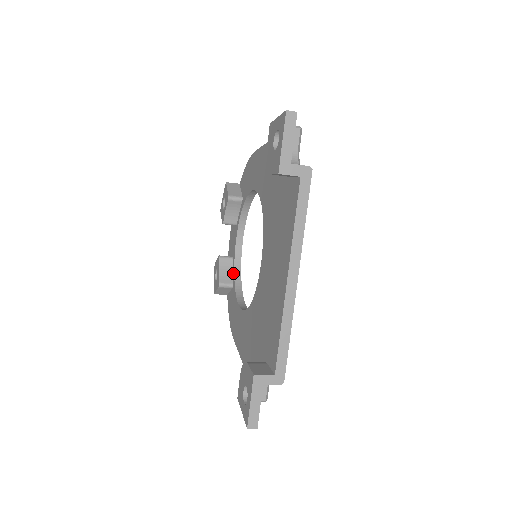
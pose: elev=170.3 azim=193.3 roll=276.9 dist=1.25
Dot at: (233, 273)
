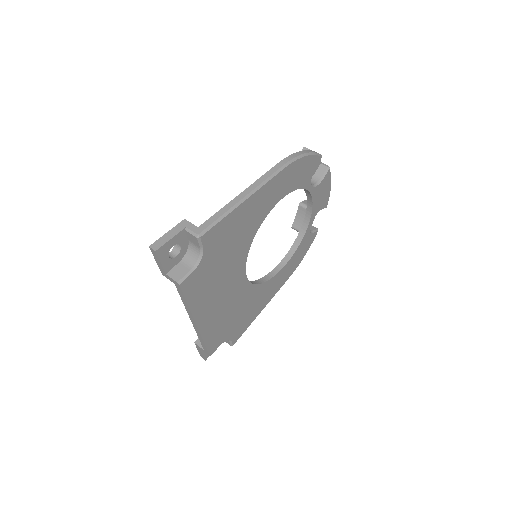
Dot at: (303, 224)
